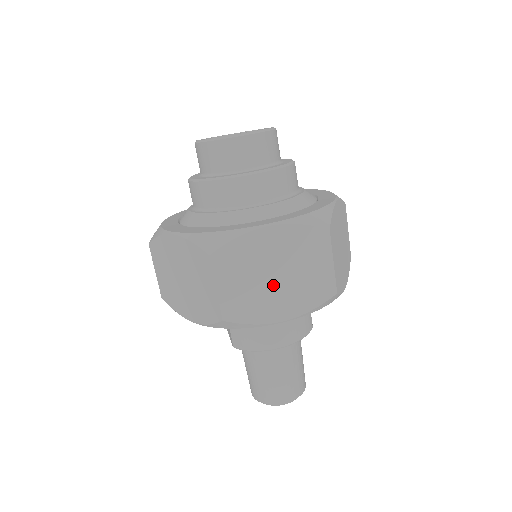
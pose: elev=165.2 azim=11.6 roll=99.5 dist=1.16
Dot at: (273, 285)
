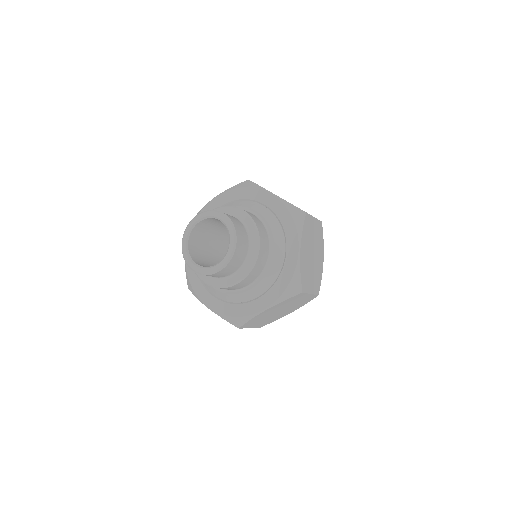
Dot at: (279, 313)
